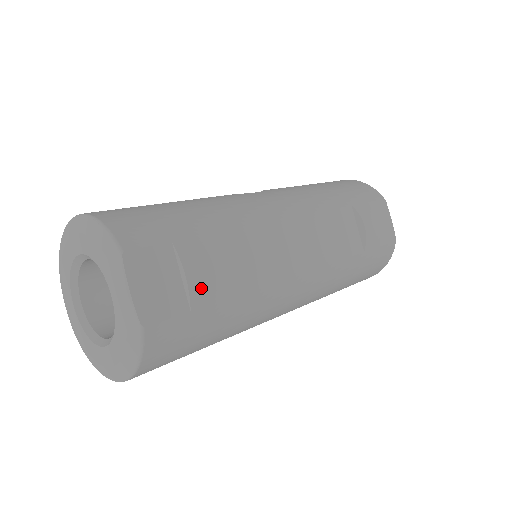
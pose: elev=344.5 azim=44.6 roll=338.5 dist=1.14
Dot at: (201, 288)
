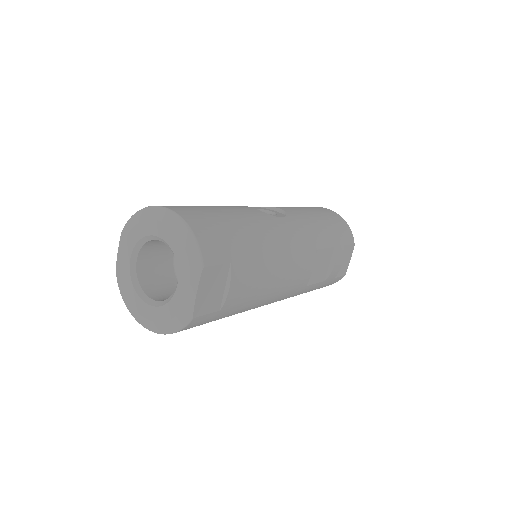
Dot at: (233, 298)
